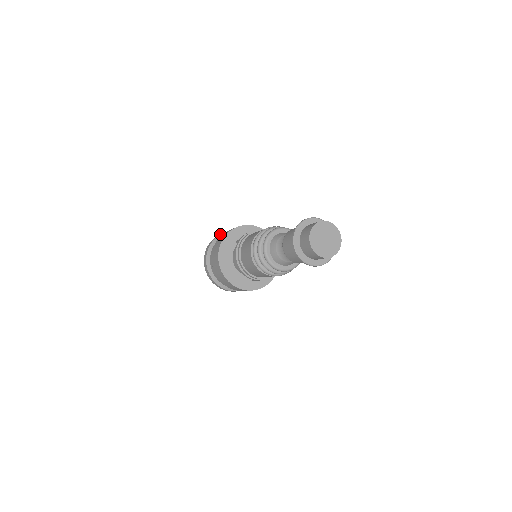
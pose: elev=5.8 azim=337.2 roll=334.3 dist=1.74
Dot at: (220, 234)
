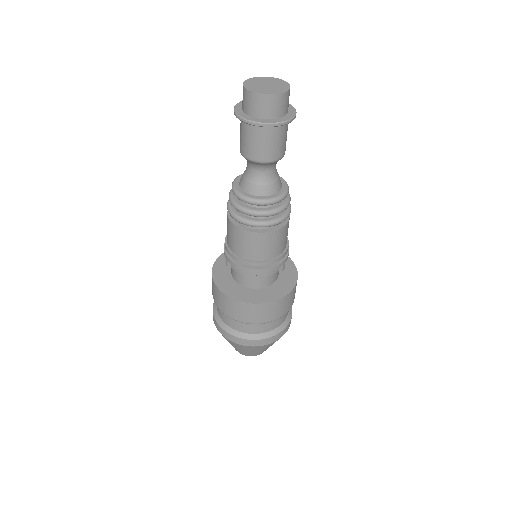
Dot at: occluded
